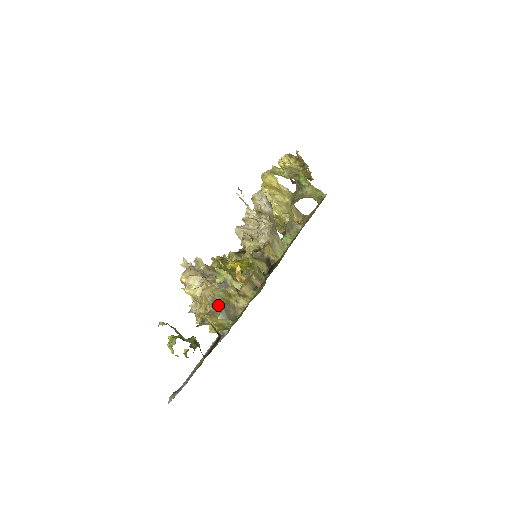
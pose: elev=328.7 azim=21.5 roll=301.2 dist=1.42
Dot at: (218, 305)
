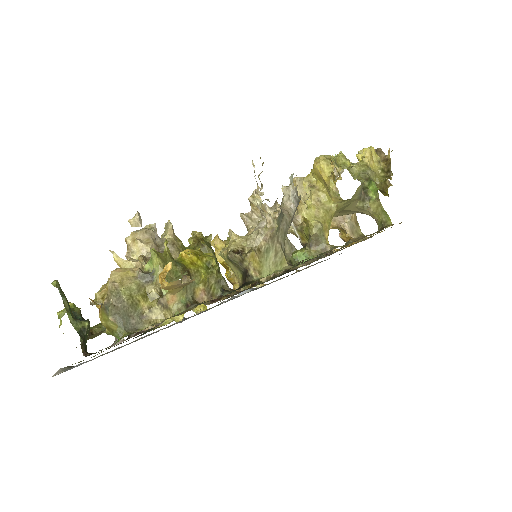
Dot at: (117, 301)
